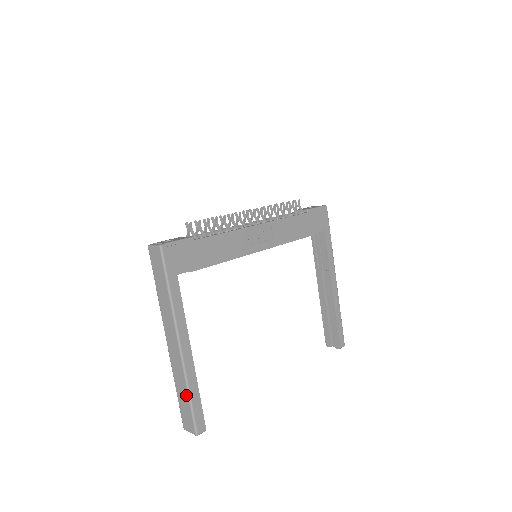
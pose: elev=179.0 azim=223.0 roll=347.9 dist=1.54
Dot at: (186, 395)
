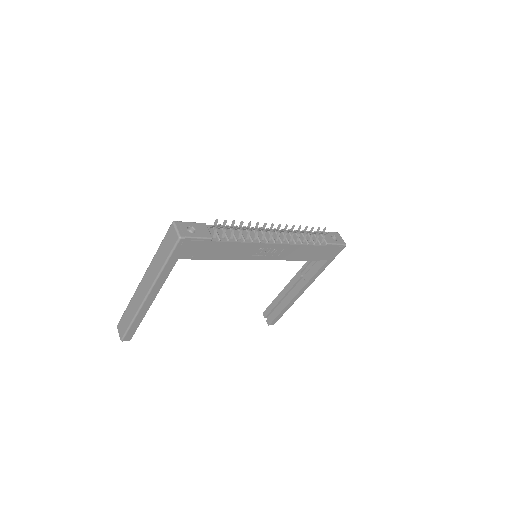
Dot at: (130, 319)
